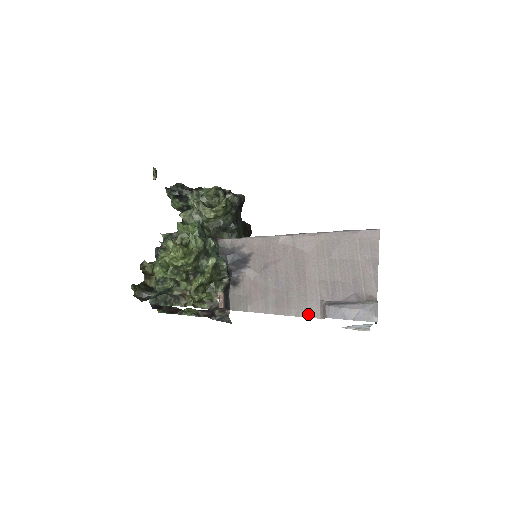
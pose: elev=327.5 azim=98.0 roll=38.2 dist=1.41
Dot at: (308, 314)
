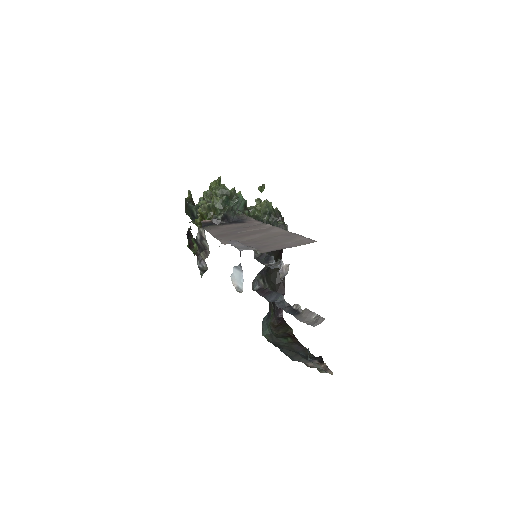
Dot at: (224, 242)
